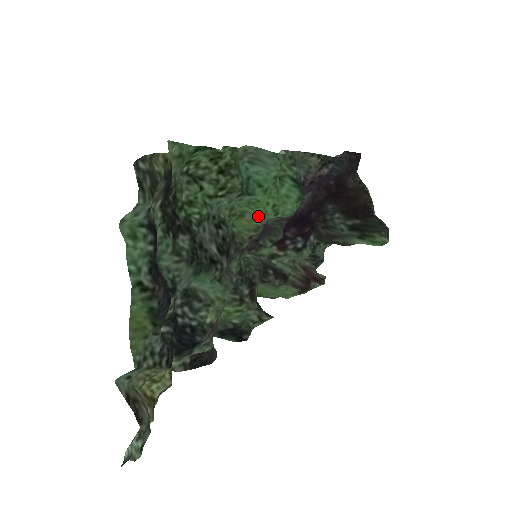
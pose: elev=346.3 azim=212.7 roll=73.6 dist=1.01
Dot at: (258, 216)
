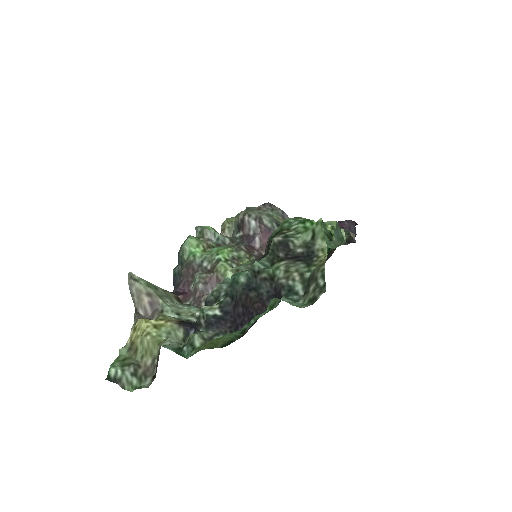
Dot at: occluded
